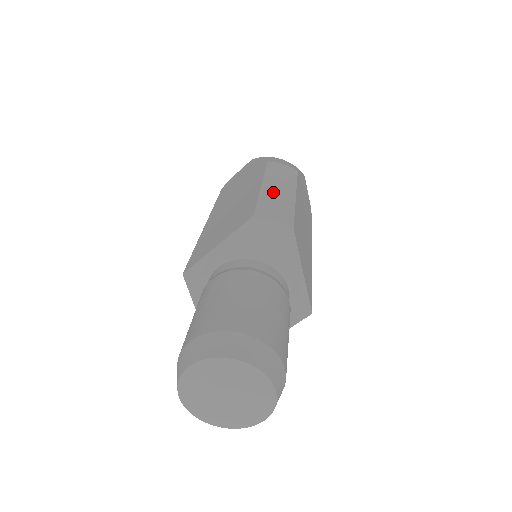
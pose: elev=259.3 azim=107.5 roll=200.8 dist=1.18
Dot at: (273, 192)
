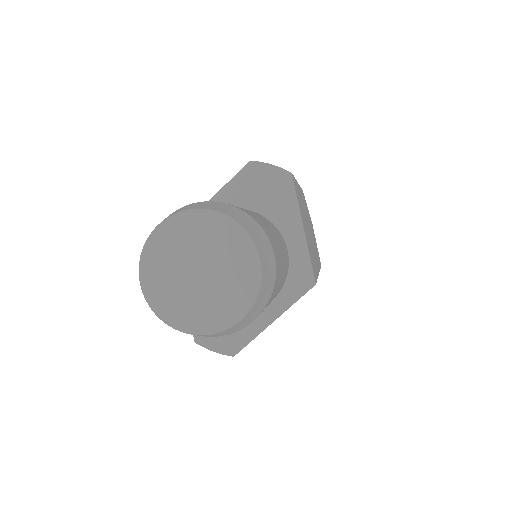
Dot at: occluded
